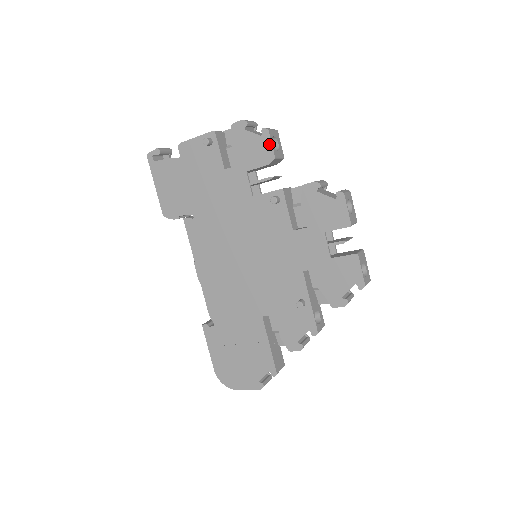
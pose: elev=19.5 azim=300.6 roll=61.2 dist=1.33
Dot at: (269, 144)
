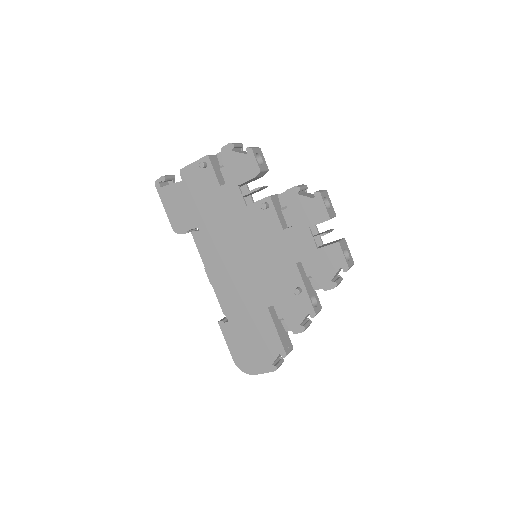
Dot at: (254, 160)
